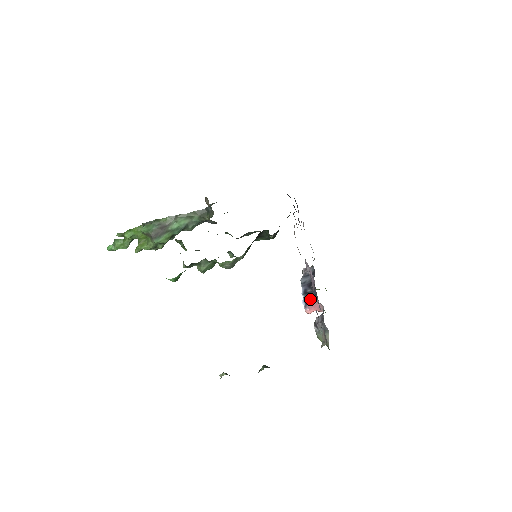
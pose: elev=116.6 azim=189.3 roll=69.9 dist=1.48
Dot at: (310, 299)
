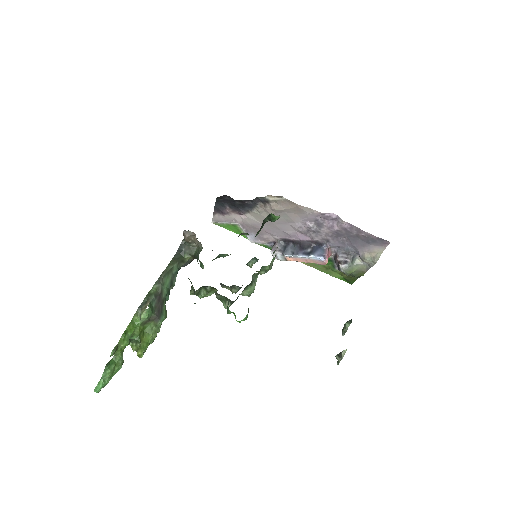
Dot at: (321, 251)
